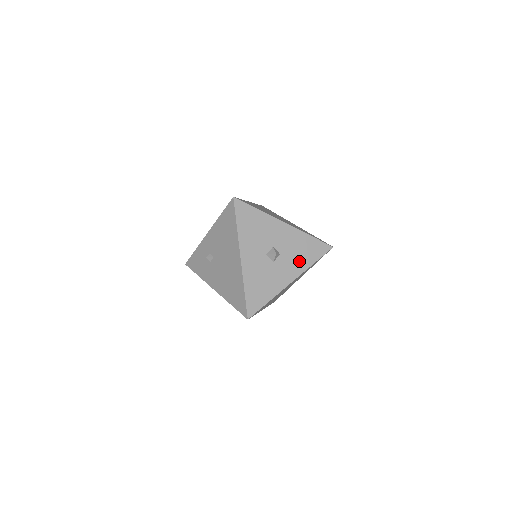
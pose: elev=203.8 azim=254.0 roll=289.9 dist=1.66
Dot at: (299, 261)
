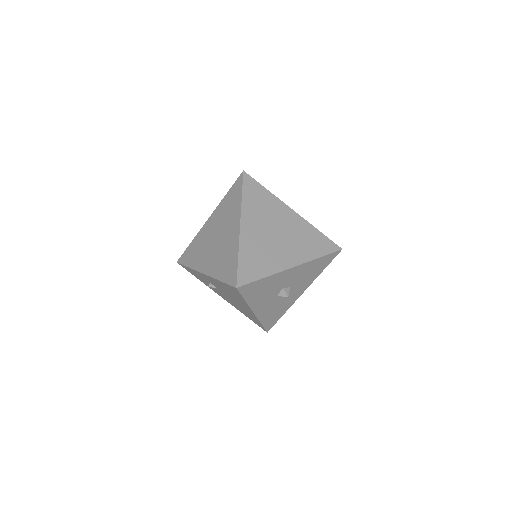
Dot at: (309, 279)
